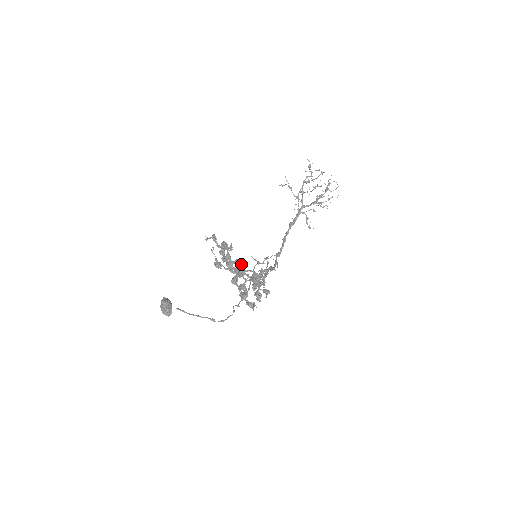
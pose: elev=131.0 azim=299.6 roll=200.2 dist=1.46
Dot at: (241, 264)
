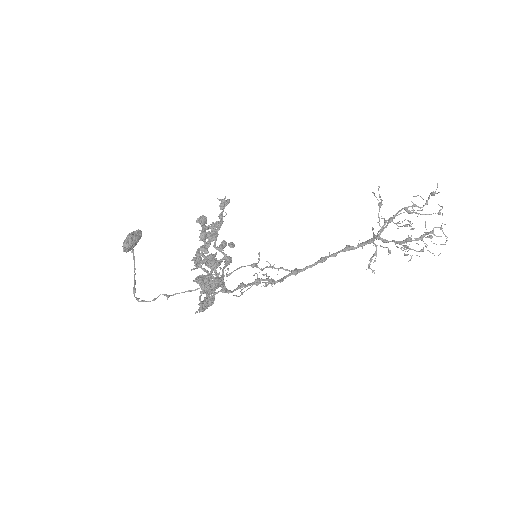
Dot at: (201, 255)
